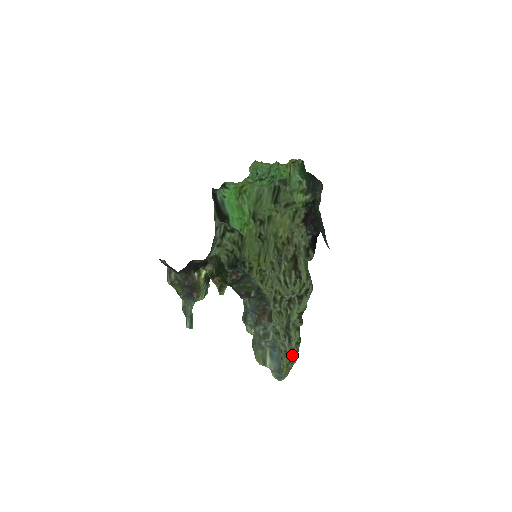
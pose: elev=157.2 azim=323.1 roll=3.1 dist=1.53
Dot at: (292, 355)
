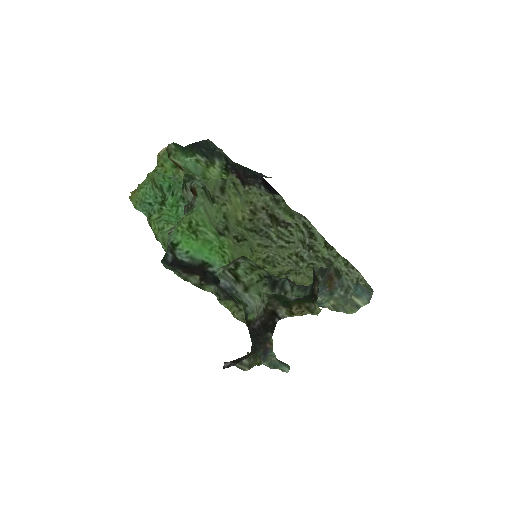
Dot at: (352, 276)
